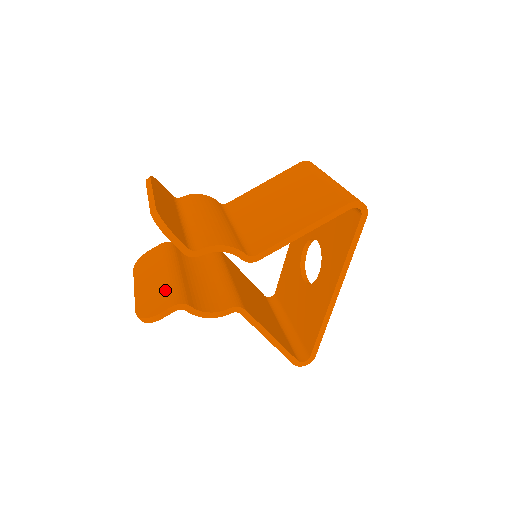
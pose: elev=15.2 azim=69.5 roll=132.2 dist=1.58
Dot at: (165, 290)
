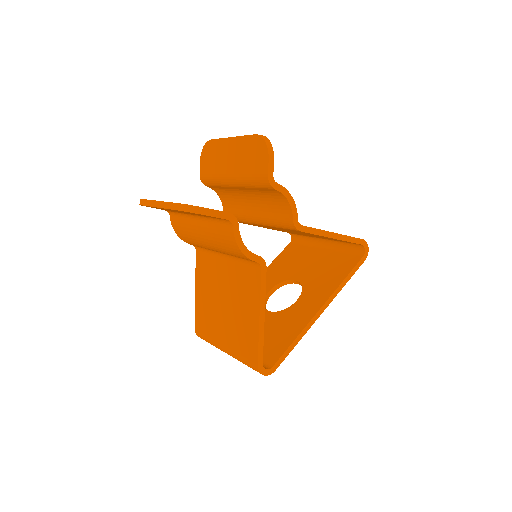
Dot at: occluded
